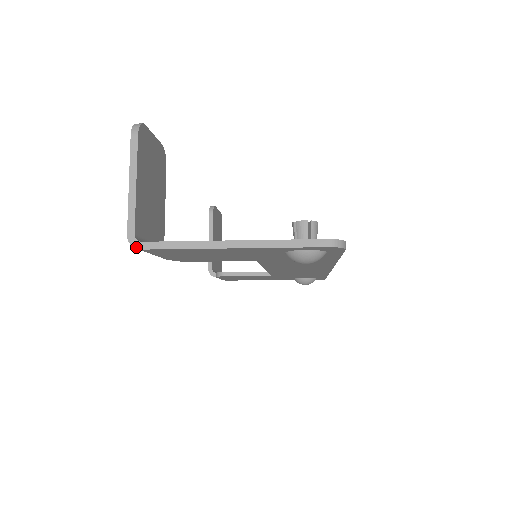
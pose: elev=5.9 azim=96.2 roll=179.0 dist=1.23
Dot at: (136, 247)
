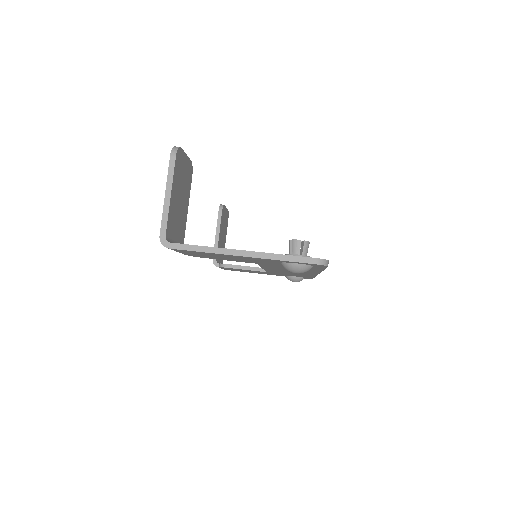
Dot at: (166, 246)
